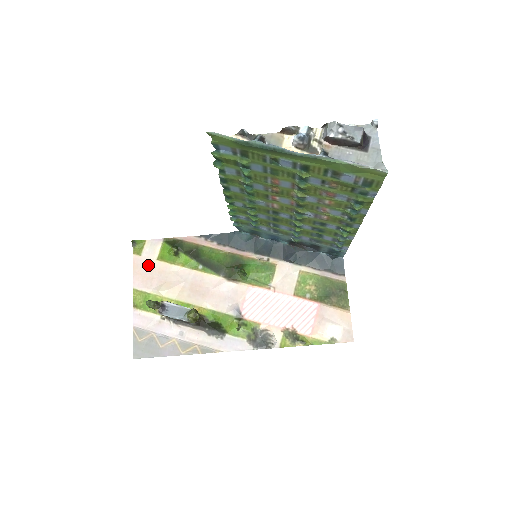
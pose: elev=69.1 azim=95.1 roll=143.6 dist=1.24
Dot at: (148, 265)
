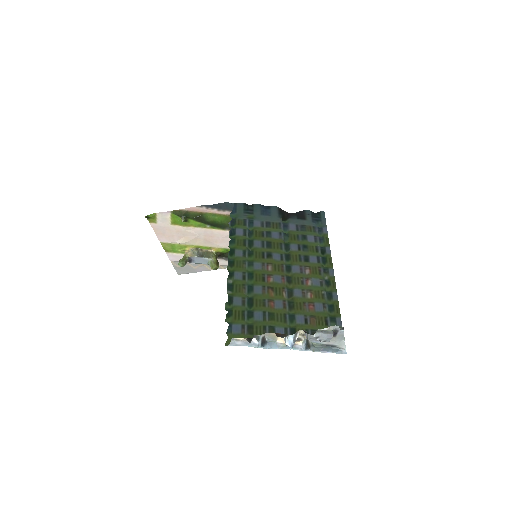
Dot at: (165, 228)
